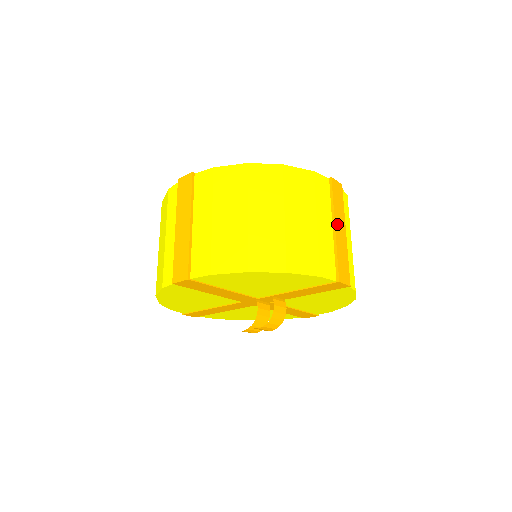
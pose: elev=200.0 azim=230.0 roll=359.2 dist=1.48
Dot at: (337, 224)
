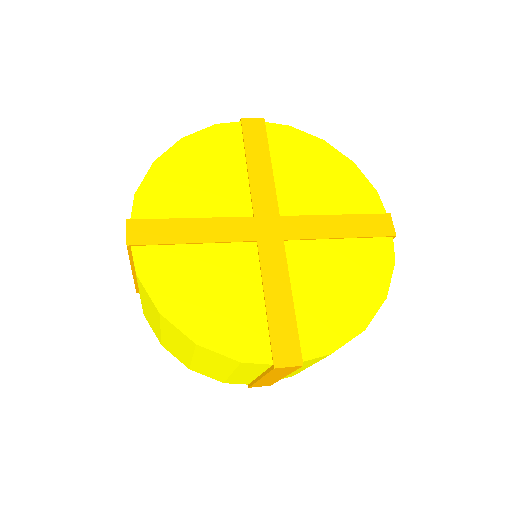
Dot at: occluded
